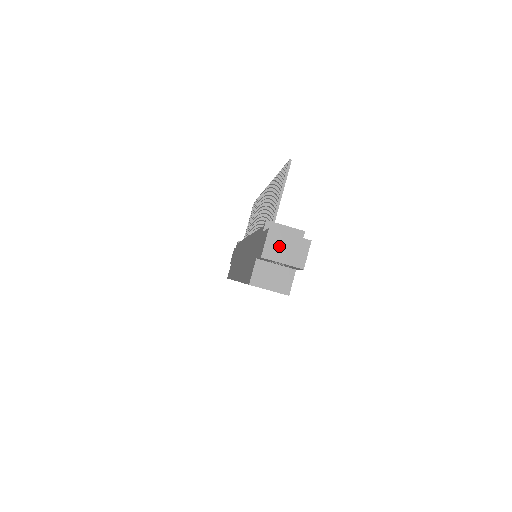
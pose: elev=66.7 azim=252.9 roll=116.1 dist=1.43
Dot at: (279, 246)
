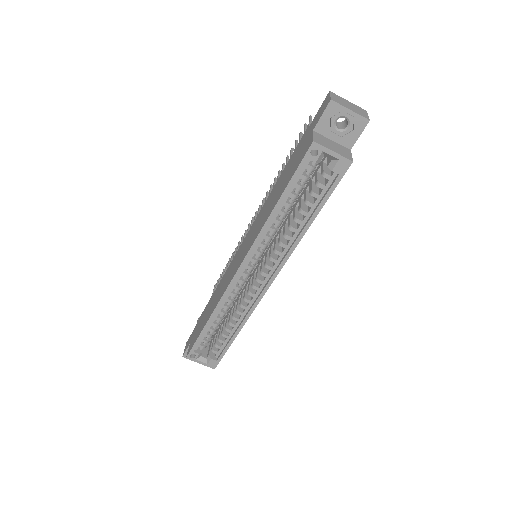
Dot at: (343, 101)
